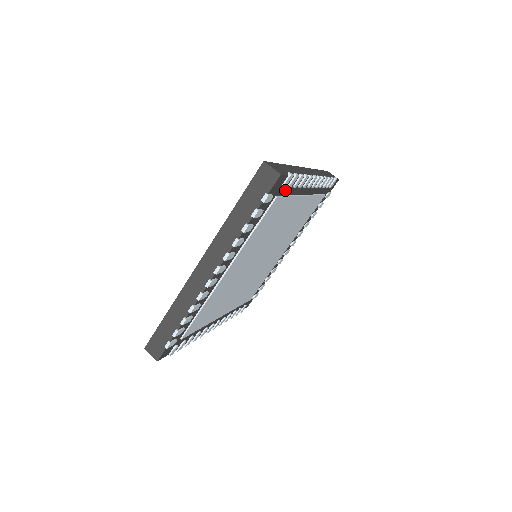
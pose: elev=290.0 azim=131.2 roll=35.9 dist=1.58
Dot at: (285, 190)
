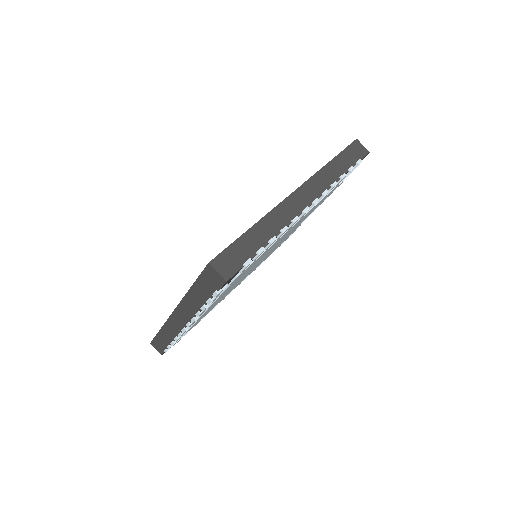
Dot at: occluded
